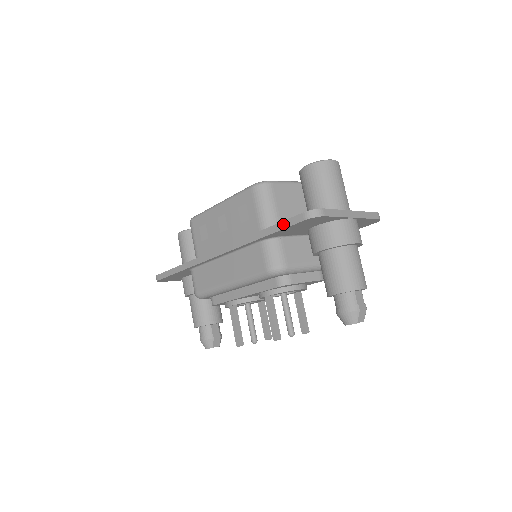
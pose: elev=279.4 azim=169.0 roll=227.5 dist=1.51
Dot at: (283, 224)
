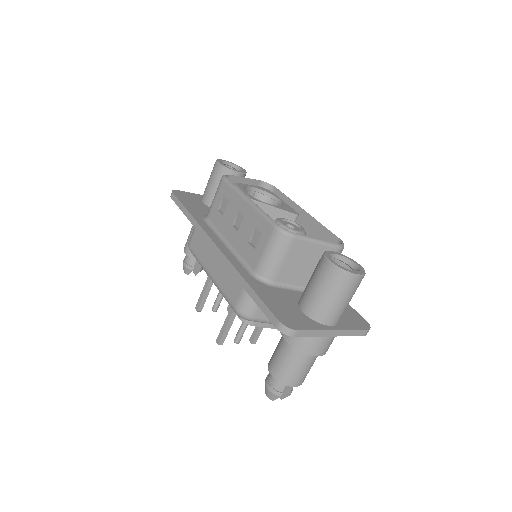
Dot at: (262, 305)
